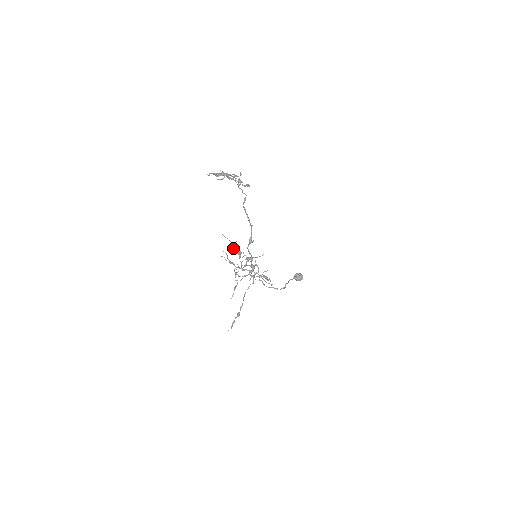
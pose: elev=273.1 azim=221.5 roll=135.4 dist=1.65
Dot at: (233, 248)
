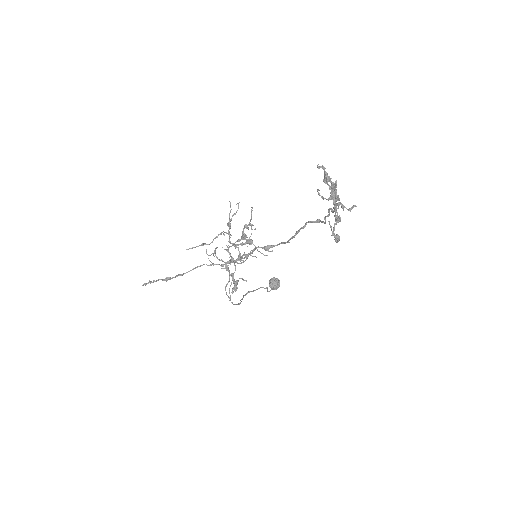
Dot at: (245, 227)
